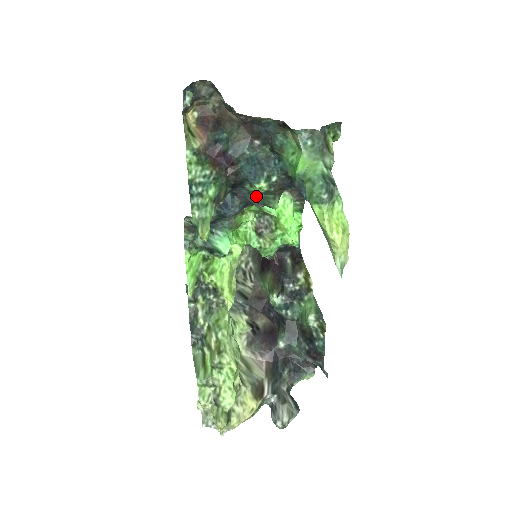
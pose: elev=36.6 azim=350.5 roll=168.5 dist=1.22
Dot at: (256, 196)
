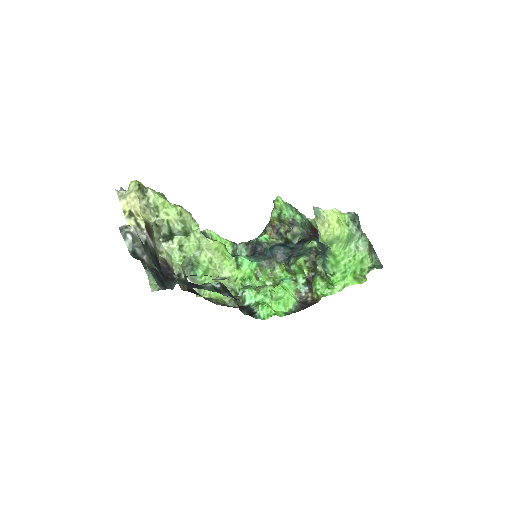
Dot at: (300, 253)
